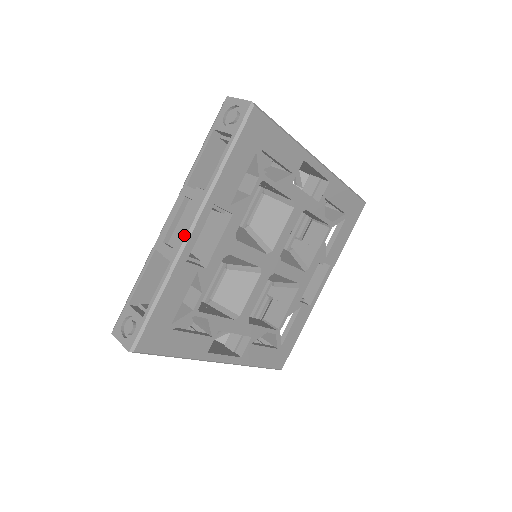
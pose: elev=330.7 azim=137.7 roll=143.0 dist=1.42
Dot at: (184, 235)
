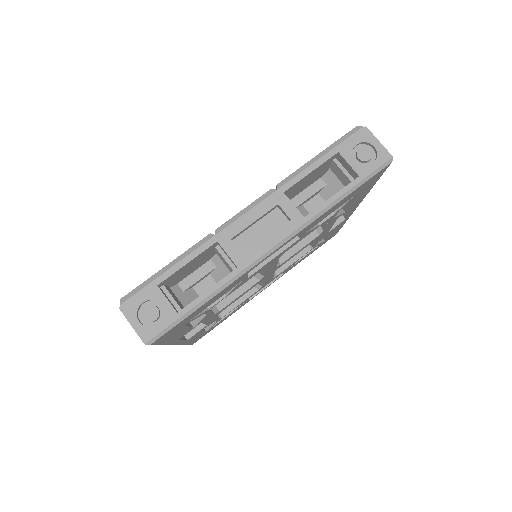
Dot at: occluded
